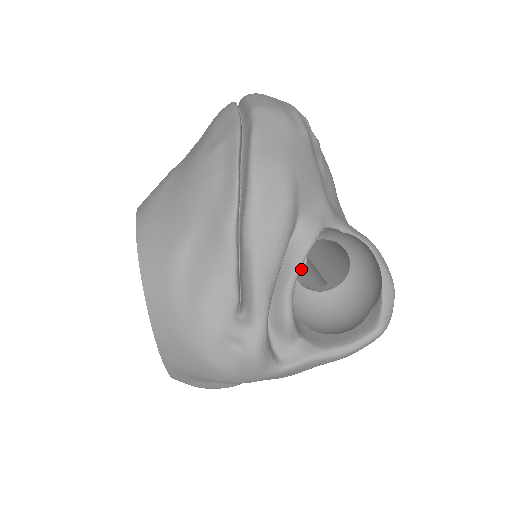
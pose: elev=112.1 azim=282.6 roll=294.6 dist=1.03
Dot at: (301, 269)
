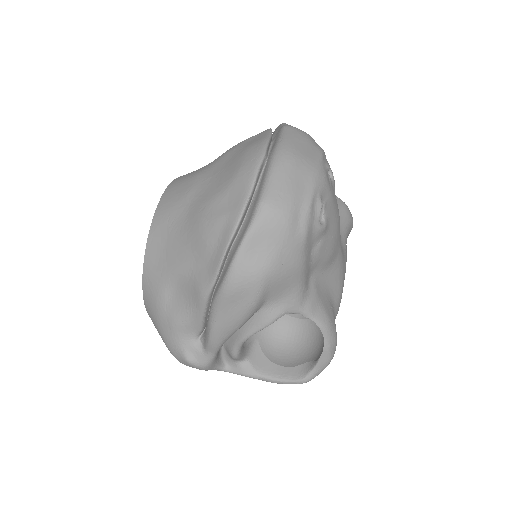
Dot at: occluded
